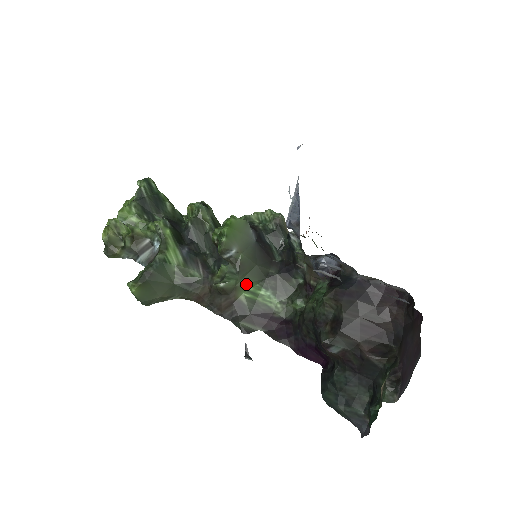
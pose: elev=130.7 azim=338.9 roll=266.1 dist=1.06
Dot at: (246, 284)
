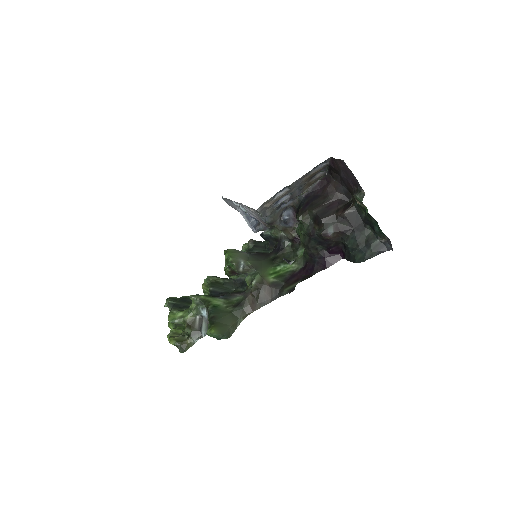
Dot at: (266, 272)
